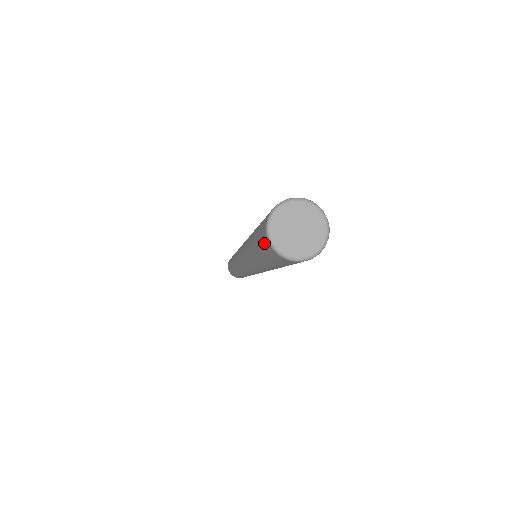
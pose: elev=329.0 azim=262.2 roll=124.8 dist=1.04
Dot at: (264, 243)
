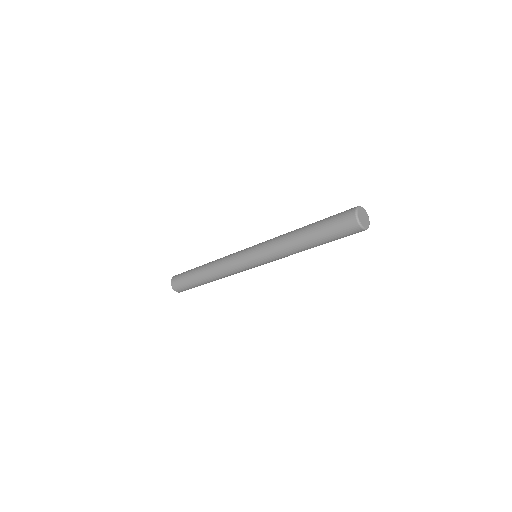
Dot at: (347, 222)
